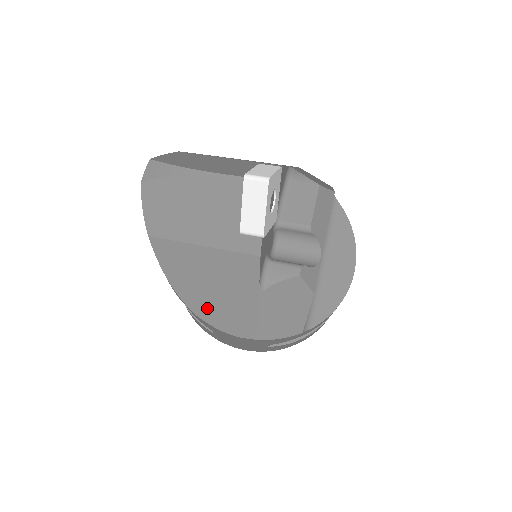
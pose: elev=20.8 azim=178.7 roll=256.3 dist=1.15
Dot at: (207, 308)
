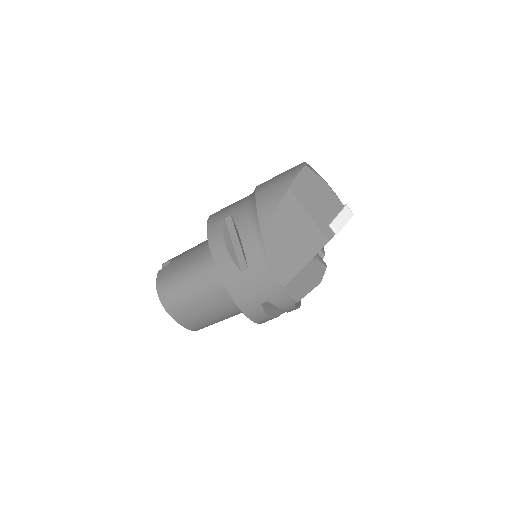
Dot at: (277, 248)
